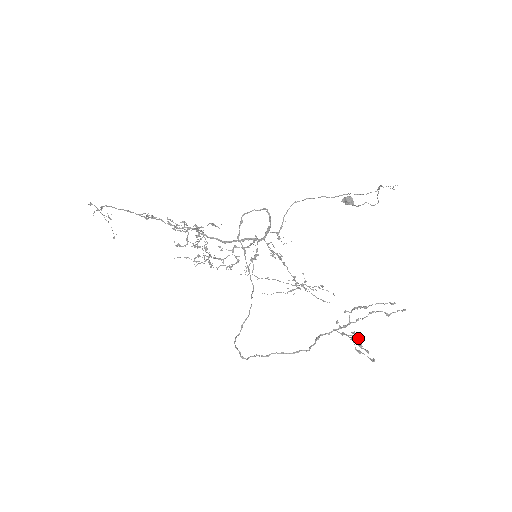
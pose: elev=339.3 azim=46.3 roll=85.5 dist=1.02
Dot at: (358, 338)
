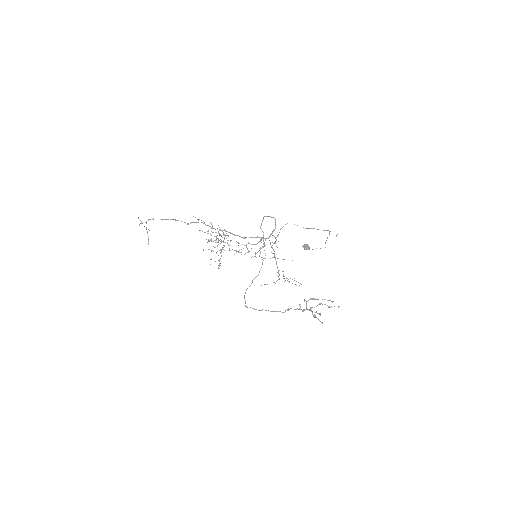
Dot at: occluded
